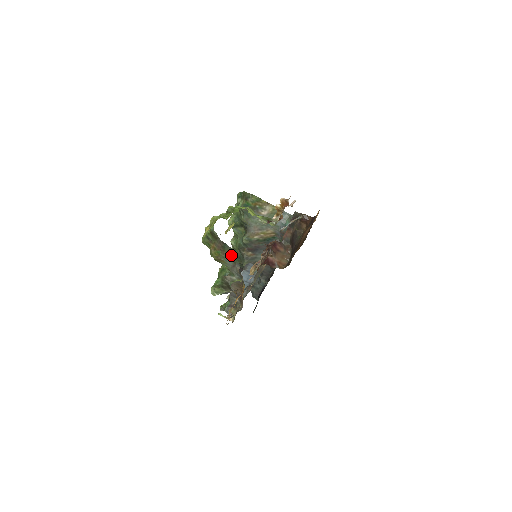
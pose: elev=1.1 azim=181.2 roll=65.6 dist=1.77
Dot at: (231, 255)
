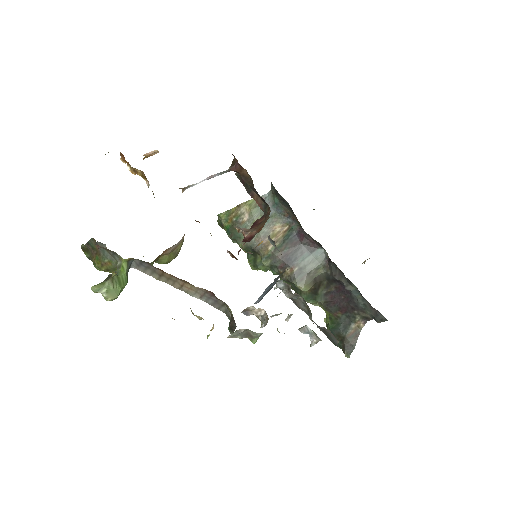
Dot at: (97, 246)
